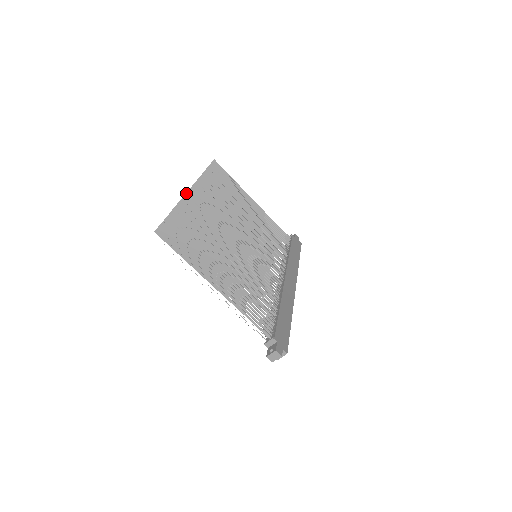
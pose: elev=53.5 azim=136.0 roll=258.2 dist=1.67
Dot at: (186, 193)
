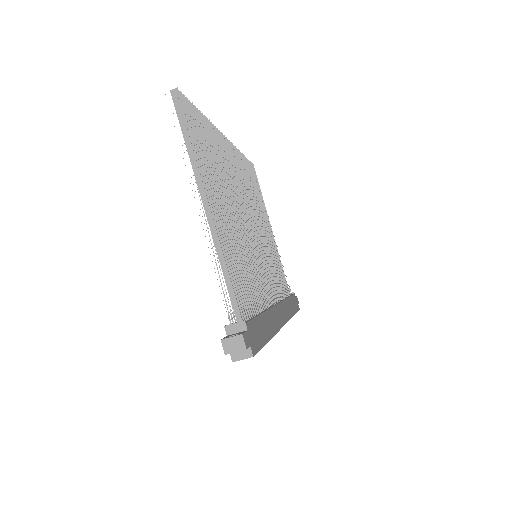
Dot at: (219, 132)
